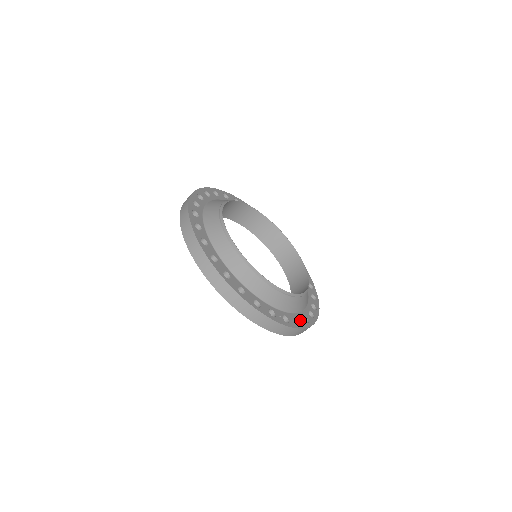
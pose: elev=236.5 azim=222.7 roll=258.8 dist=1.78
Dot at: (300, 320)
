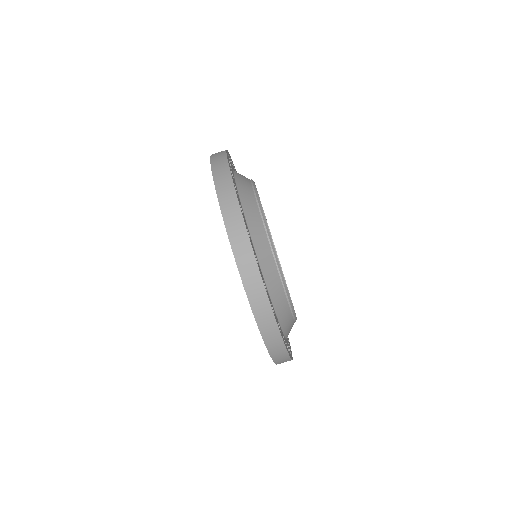
Dot at: (268, 294)
